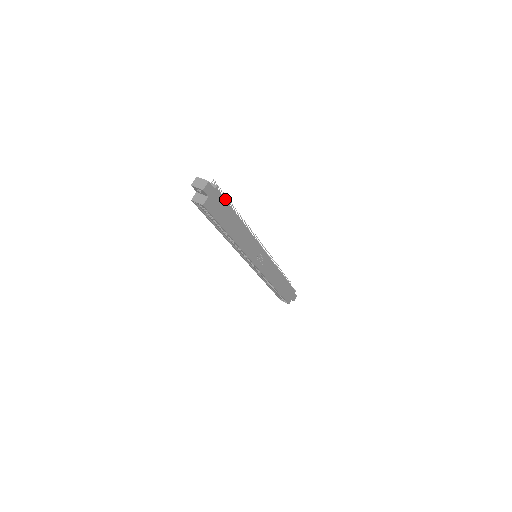
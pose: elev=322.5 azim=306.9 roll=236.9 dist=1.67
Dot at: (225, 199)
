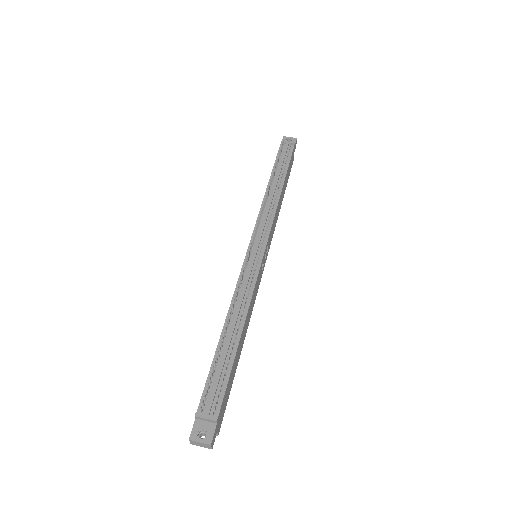
Dot at: (225, 390)
